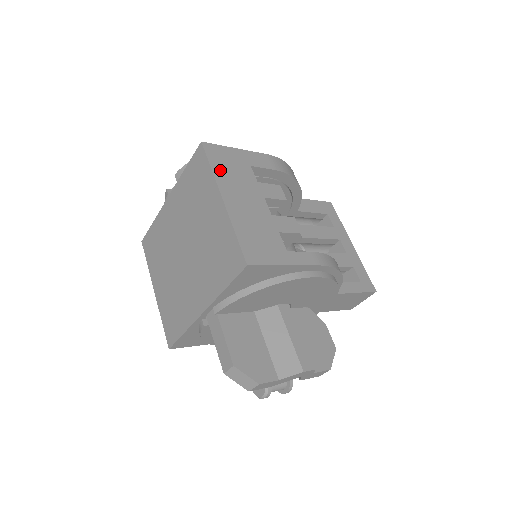
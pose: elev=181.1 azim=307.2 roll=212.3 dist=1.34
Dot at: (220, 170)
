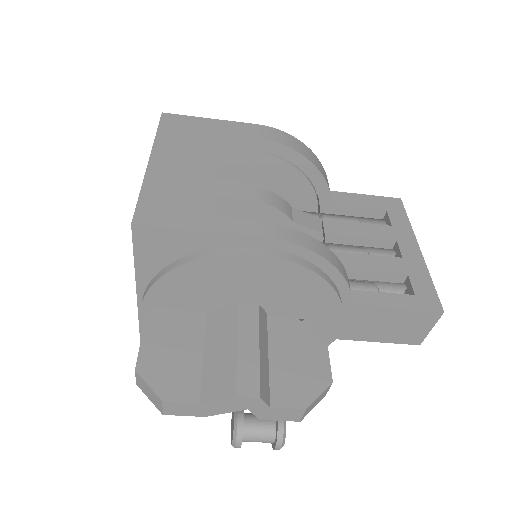
Dot at: (168, 136)
